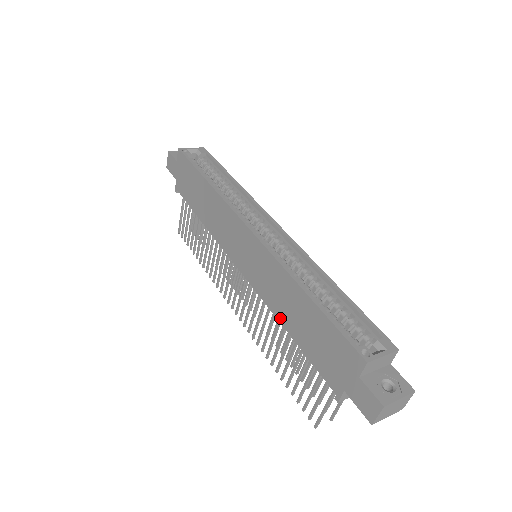
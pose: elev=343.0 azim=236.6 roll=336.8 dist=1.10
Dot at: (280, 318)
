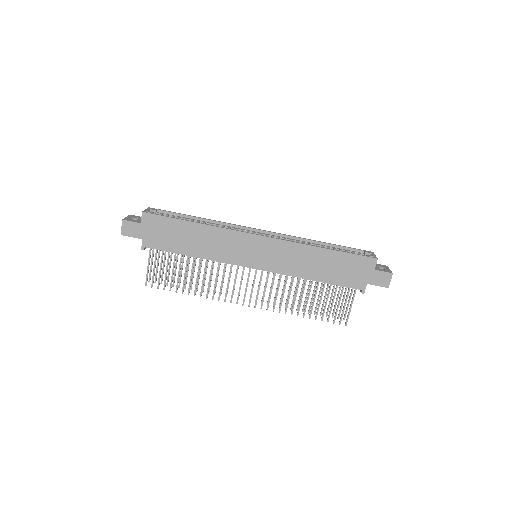
Dot at: (306, 276)
